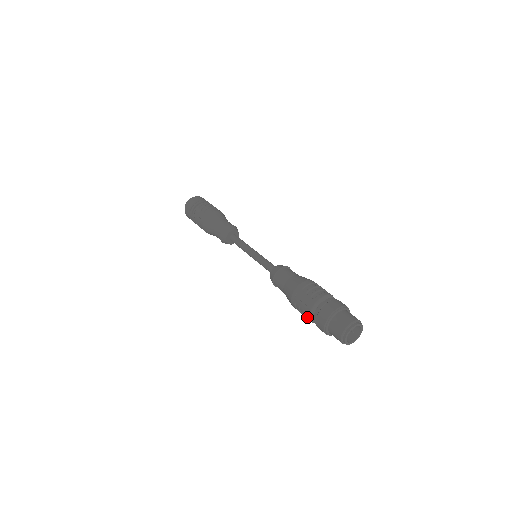
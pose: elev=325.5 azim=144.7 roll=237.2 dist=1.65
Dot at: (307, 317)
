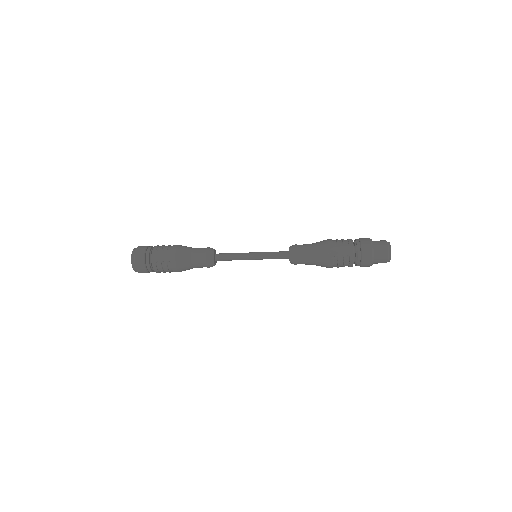
Dot at: (350, 261)
